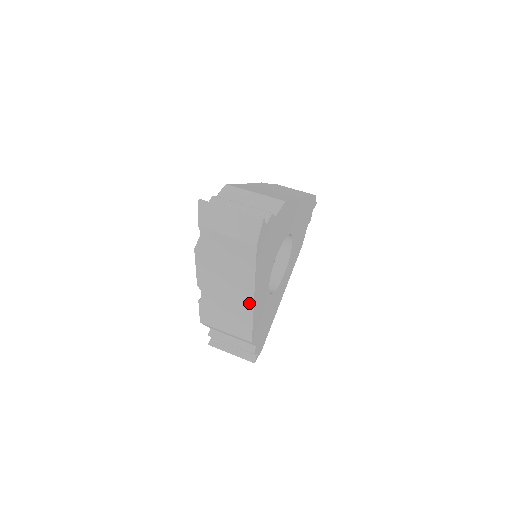
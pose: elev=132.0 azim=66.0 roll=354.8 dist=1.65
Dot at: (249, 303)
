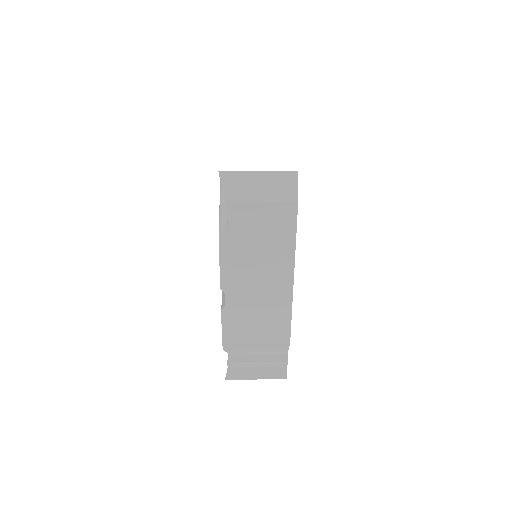
Dot at: (287, 286)
